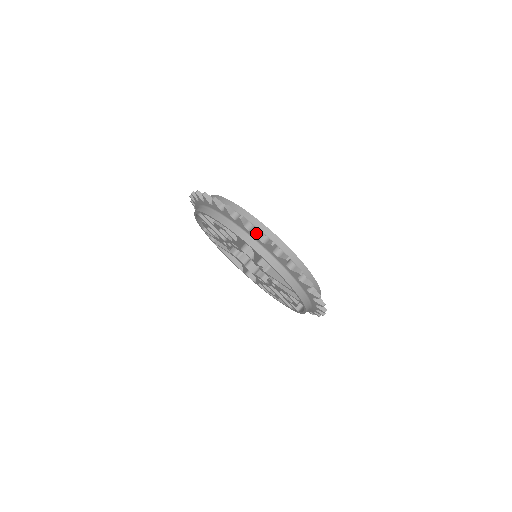
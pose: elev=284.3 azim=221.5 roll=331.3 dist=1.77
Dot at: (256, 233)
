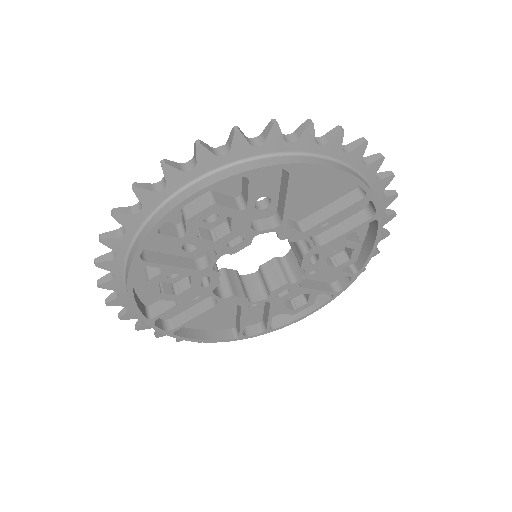
Dot at: (277, 129)
